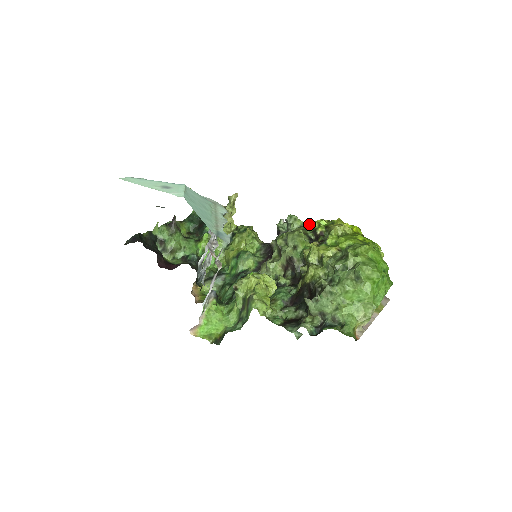
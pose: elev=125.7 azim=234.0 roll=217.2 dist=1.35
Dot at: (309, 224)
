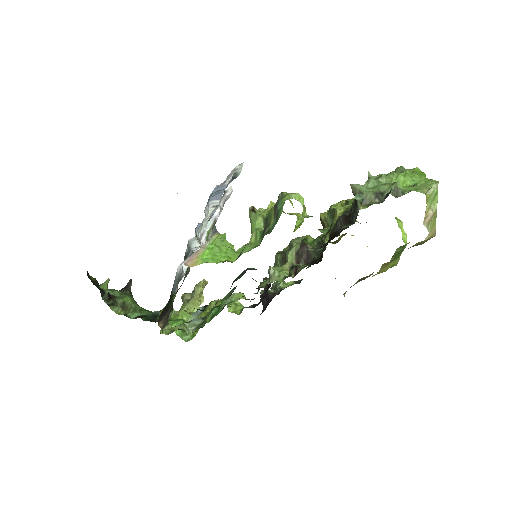
Dot at: (301, 279)
